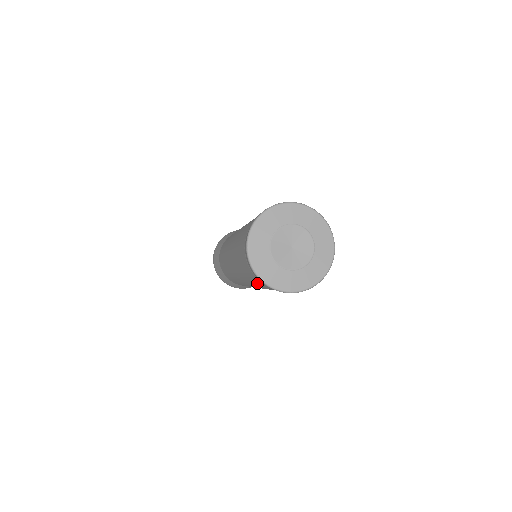
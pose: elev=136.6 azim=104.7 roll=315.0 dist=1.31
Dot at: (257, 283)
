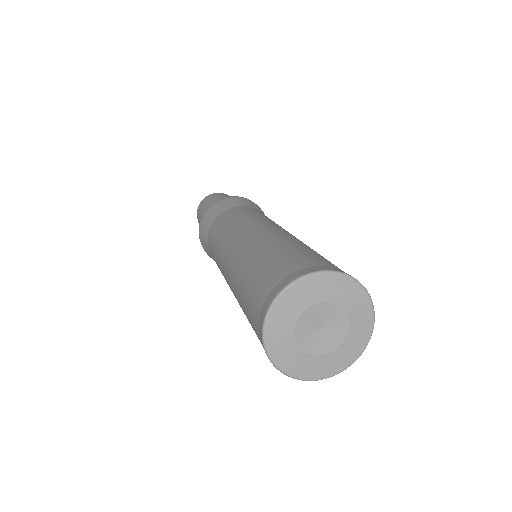
Dot at: occluded
